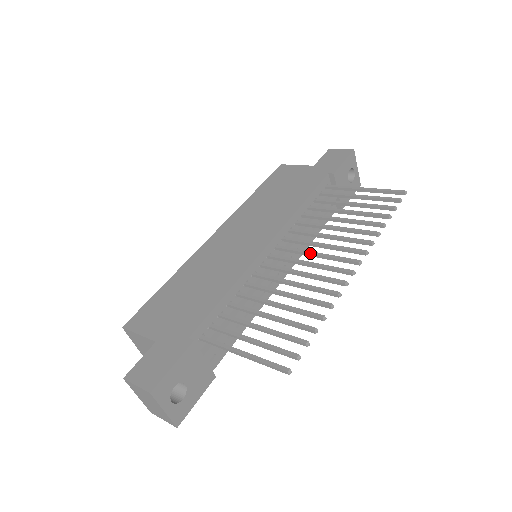
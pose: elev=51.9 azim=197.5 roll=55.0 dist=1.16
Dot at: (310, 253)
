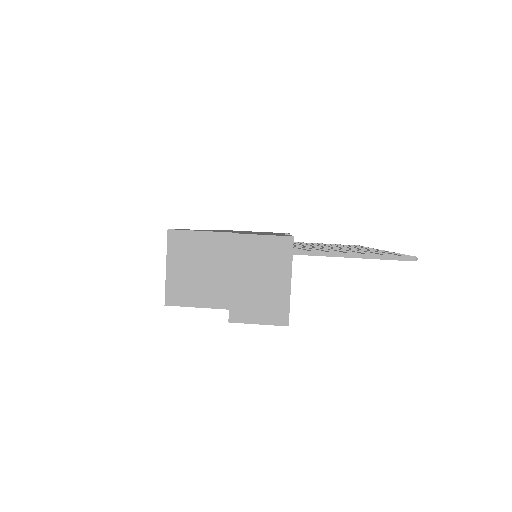
Dot at: (326, 246)
